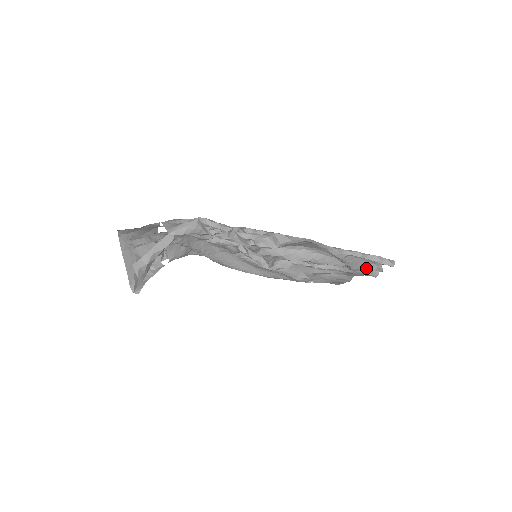
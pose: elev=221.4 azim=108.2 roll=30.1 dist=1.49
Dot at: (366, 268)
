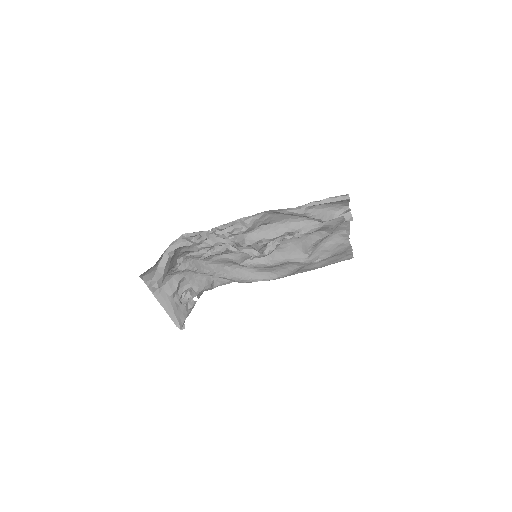
Dot at: (337, 216)
